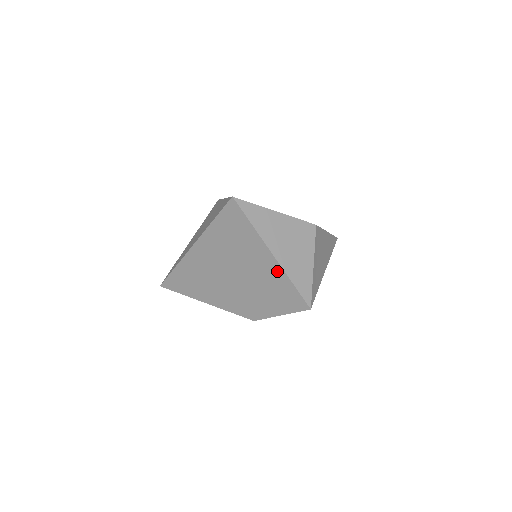
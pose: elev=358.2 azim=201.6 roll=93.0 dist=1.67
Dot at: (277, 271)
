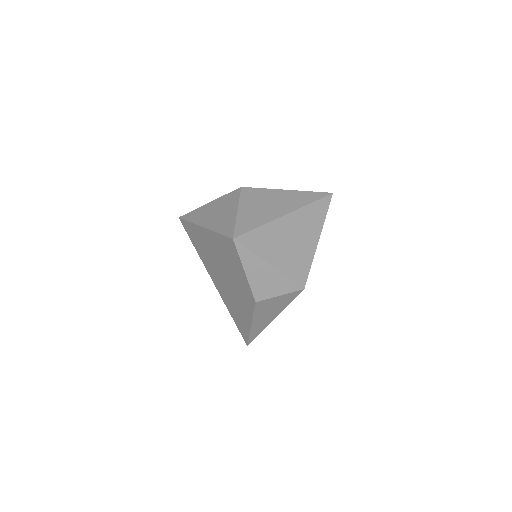
Dot at: (212, 236)
